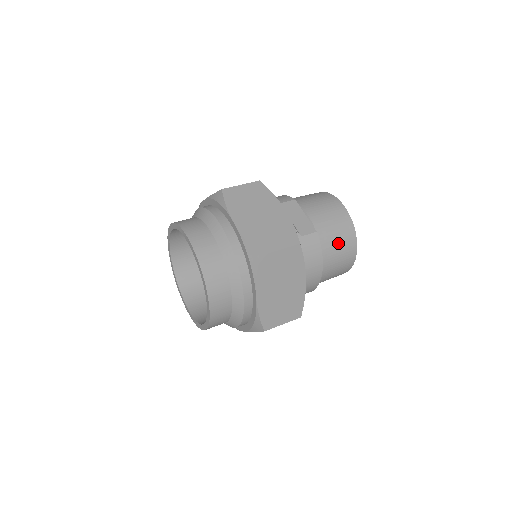
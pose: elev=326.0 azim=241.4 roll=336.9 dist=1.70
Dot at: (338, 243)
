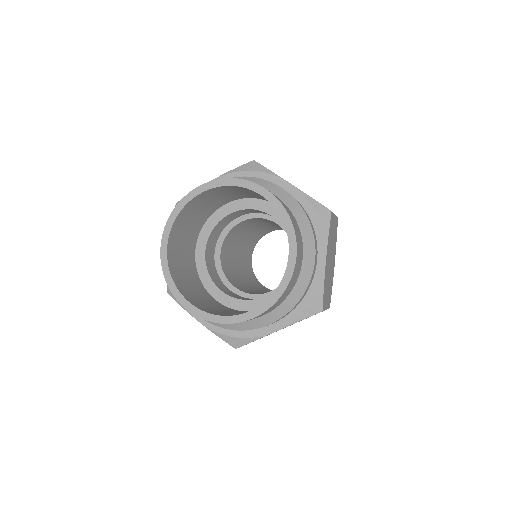
Dot at: occluded
